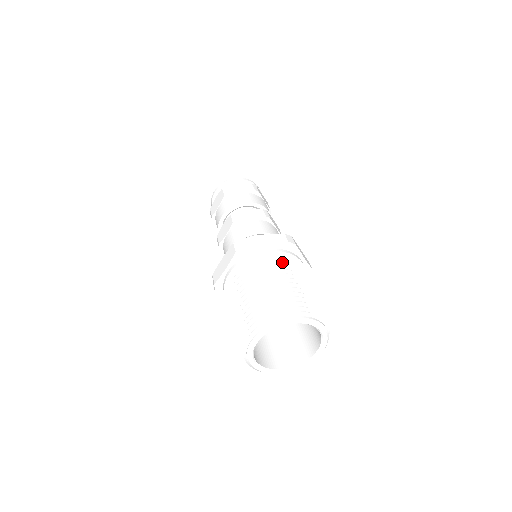
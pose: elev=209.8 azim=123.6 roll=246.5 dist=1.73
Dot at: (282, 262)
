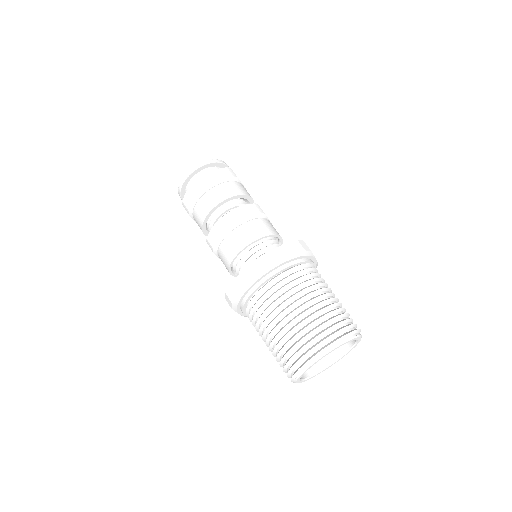
Dot at: (306, 275)
